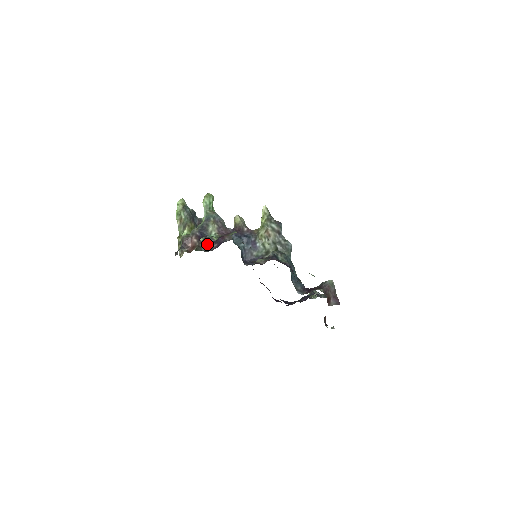
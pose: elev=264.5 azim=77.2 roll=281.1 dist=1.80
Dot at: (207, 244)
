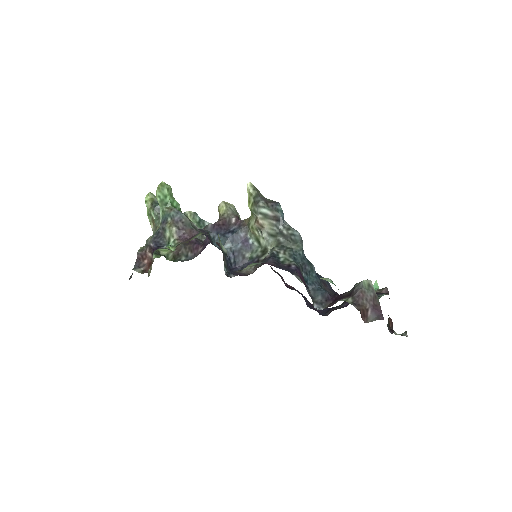
Dot at: (190, 249)
